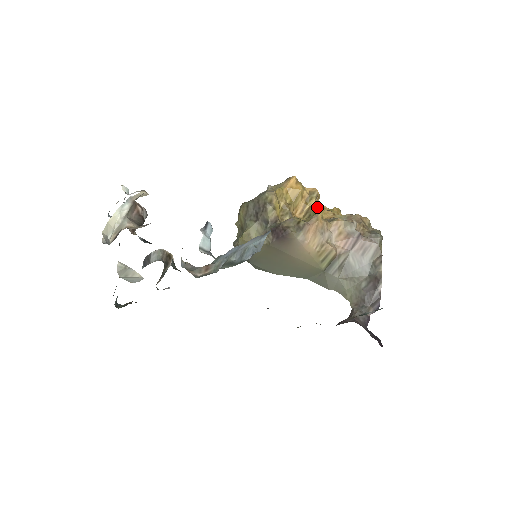
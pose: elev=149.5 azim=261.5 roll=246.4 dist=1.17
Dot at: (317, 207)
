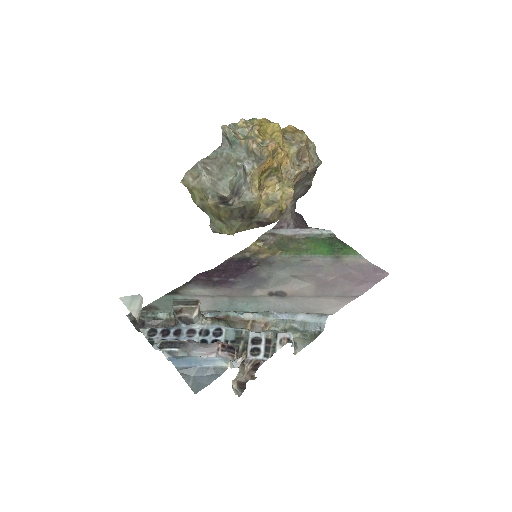
Dot at: occluded
